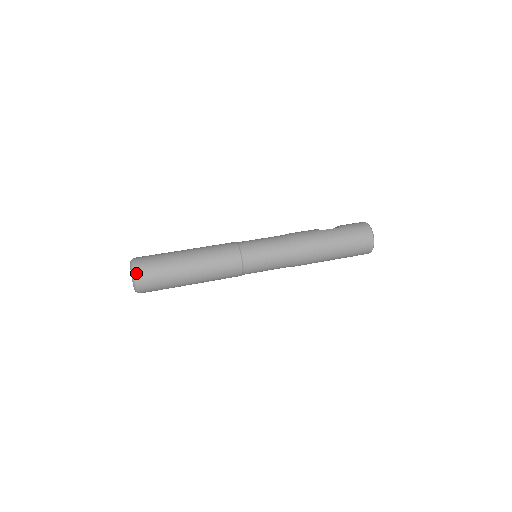
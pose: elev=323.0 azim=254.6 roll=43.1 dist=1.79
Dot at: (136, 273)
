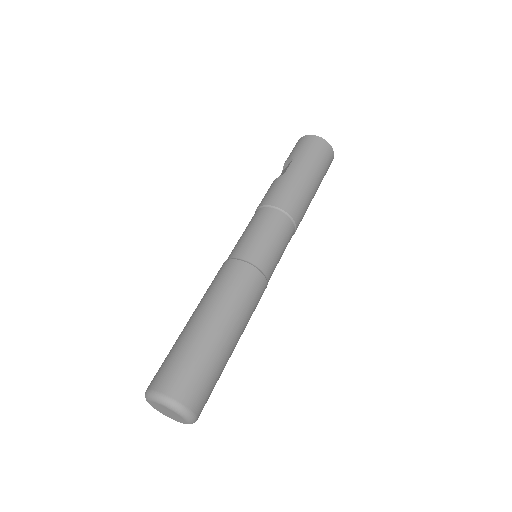
Dot at: (177, 401)
